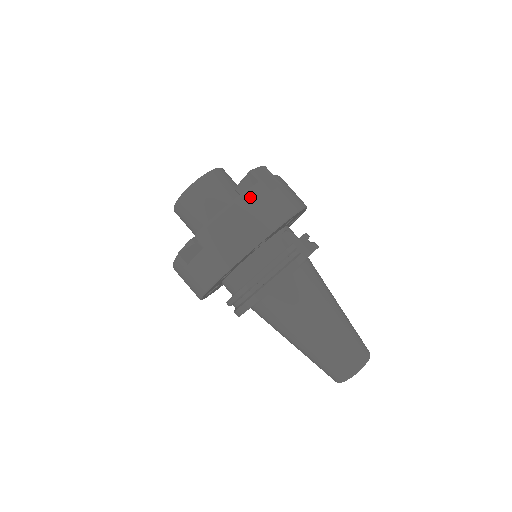
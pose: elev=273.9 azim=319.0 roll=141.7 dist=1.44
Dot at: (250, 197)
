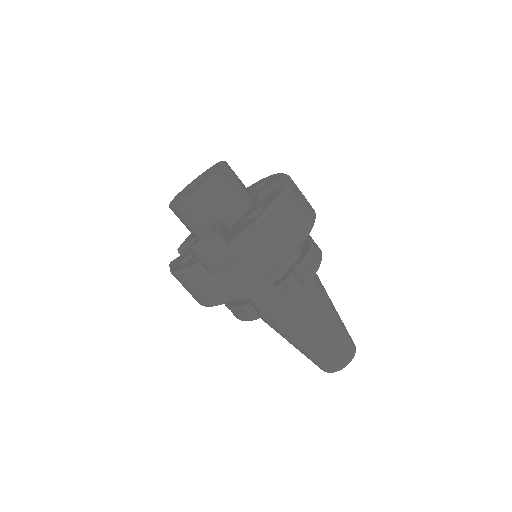
Dot at: (189, 276)
